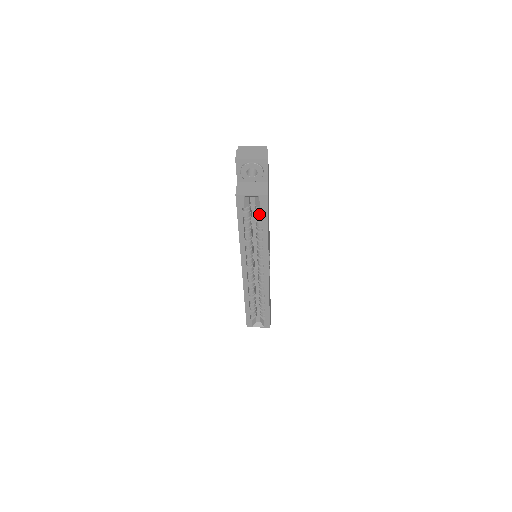
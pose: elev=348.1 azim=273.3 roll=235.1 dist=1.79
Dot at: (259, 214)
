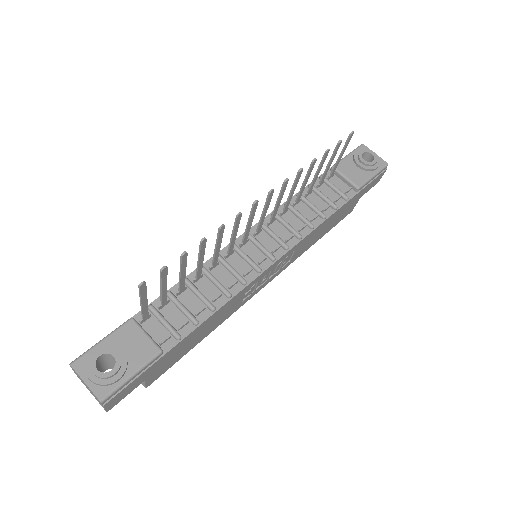
Dot at: occluded
